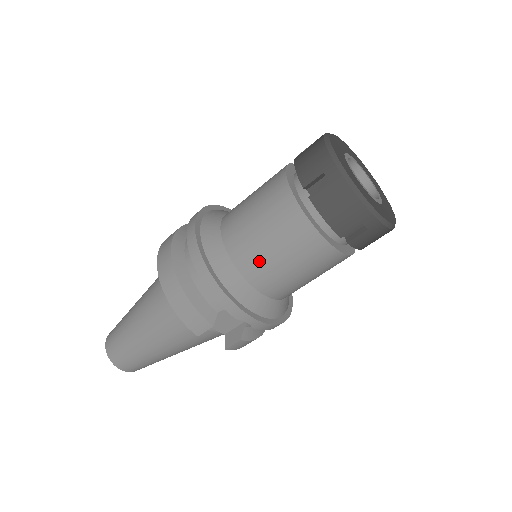
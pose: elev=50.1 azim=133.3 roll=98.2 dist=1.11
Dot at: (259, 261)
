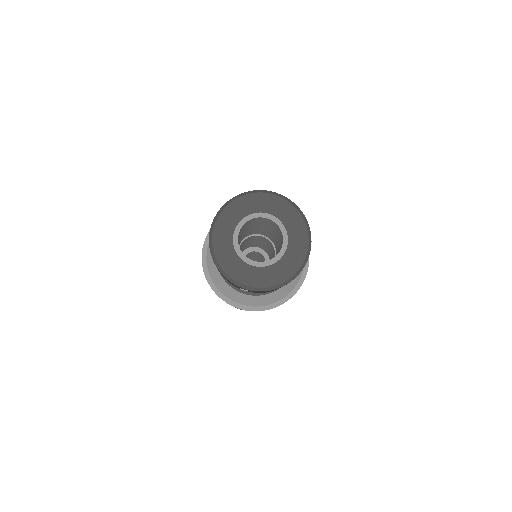
Dot at: occluded
